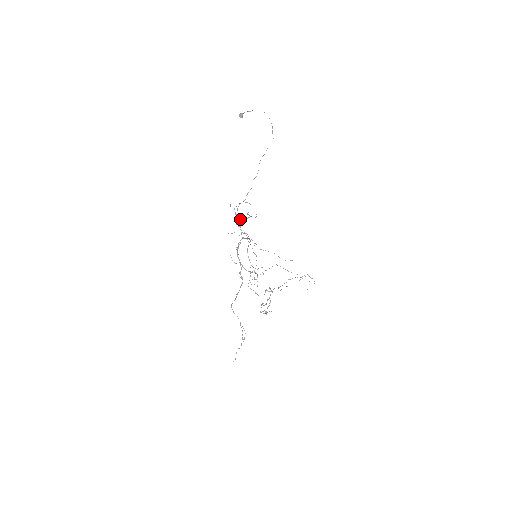
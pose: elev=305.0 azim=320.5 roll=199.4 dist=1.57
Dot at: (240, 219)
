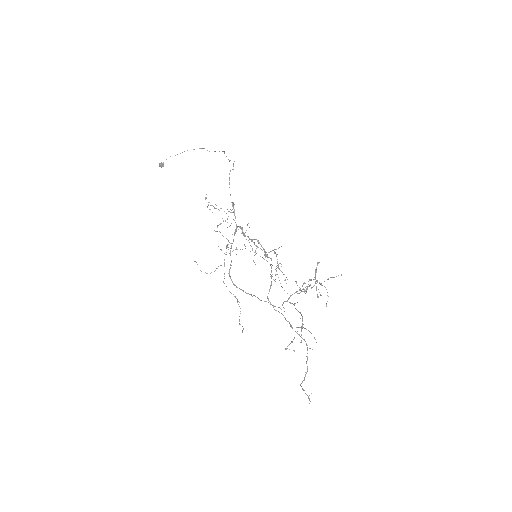
Dot at: occluded
